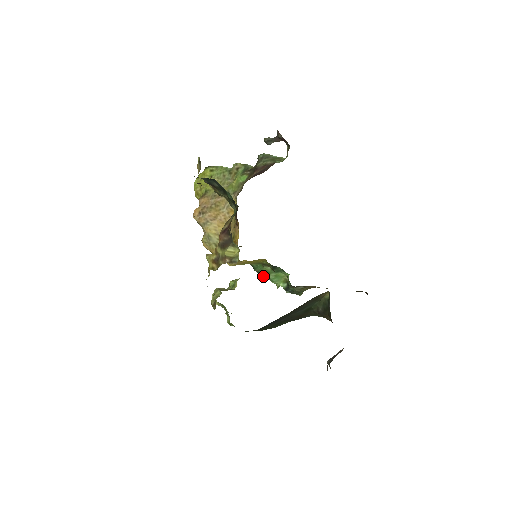
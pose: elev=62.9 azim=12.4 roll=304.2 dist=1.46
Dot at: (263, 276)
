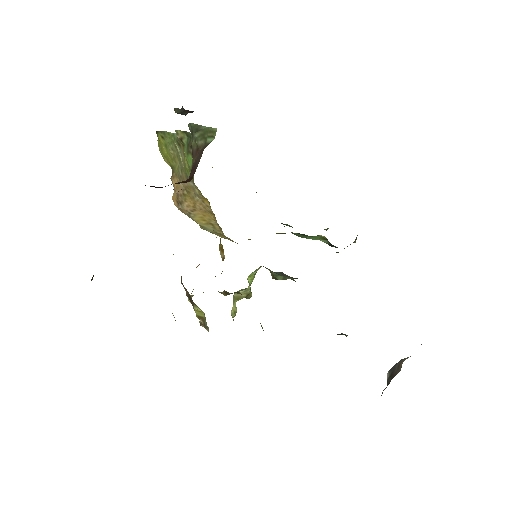
Dot at: occluded
